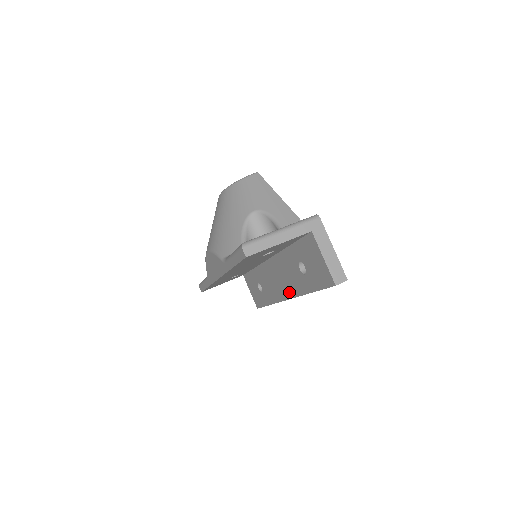
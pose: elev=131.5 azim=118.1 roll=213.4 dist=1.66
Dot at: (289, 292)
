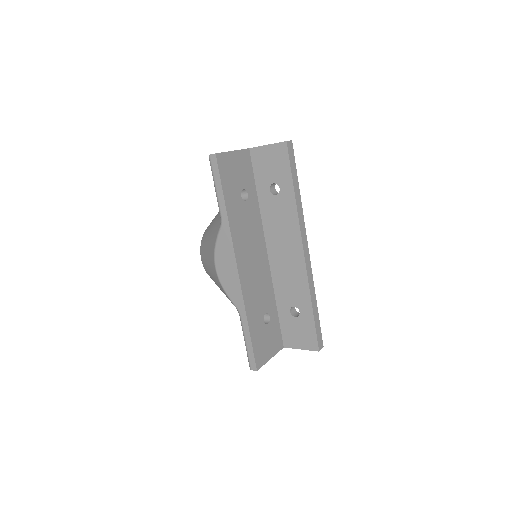
Dot at: (296, 238)
